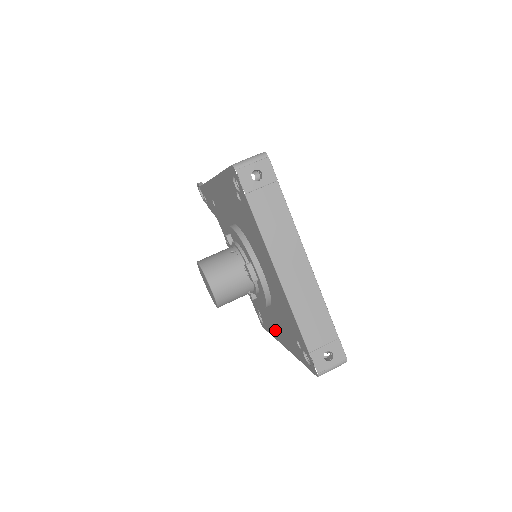
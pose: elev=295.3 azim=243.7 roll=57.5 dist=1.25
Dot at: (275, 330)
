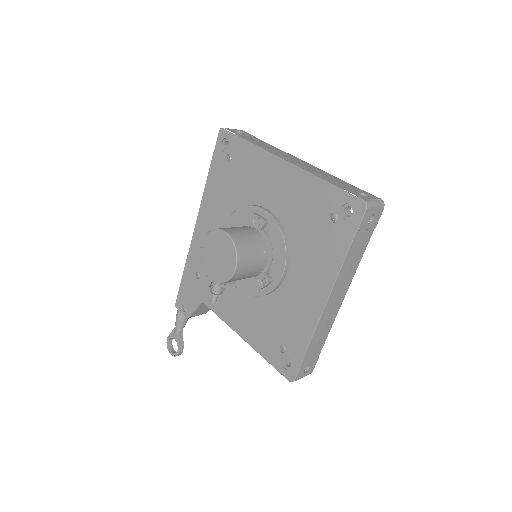
Dot at: (307, 306)
